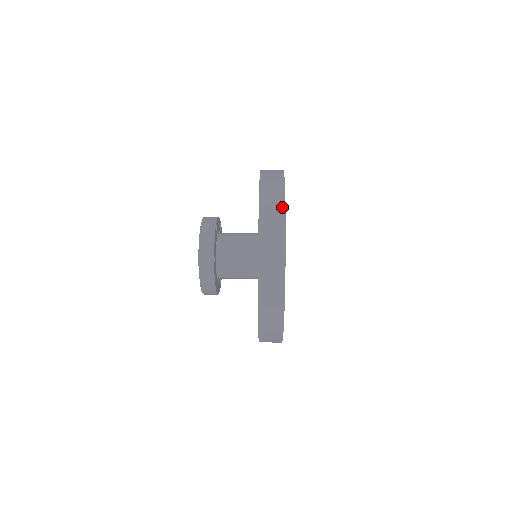
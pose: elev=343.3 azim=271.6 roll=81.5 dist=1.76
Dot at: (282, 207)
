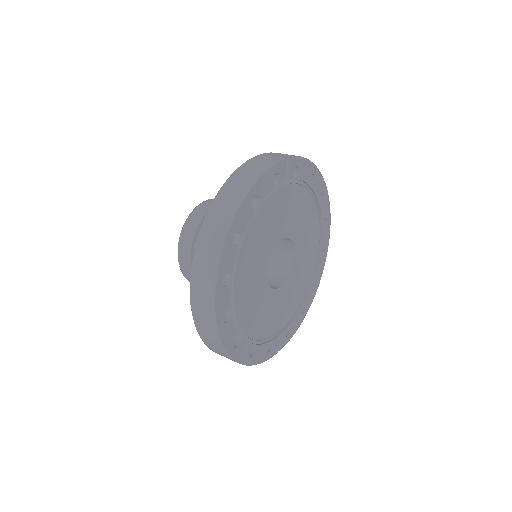
Dot at: (243, 193)
